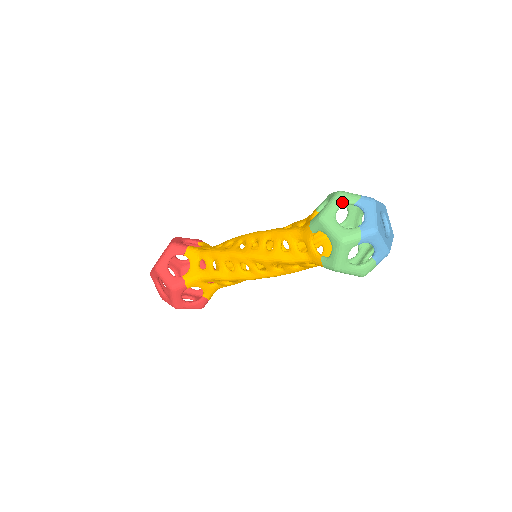
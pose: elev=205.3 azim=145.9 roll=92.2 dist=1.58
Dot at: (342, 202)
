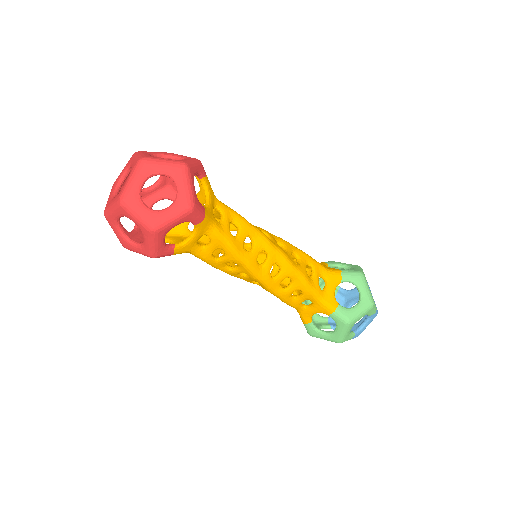
Dot at: (367, 314)
